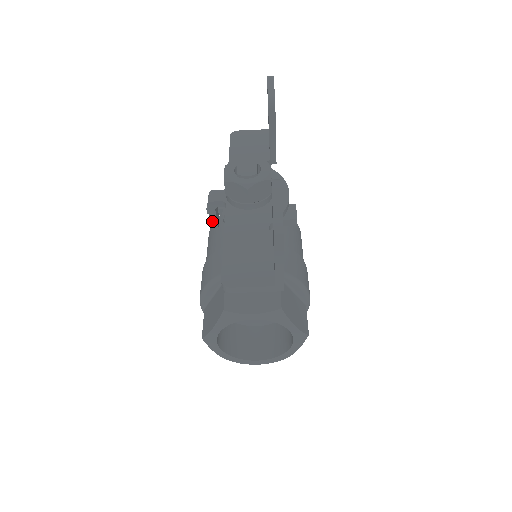
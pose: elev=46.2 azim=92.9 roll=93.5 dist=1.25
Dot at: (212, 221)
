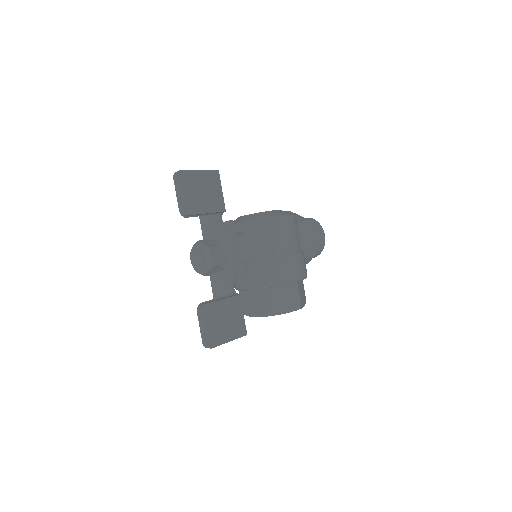
Dot at: occluded
